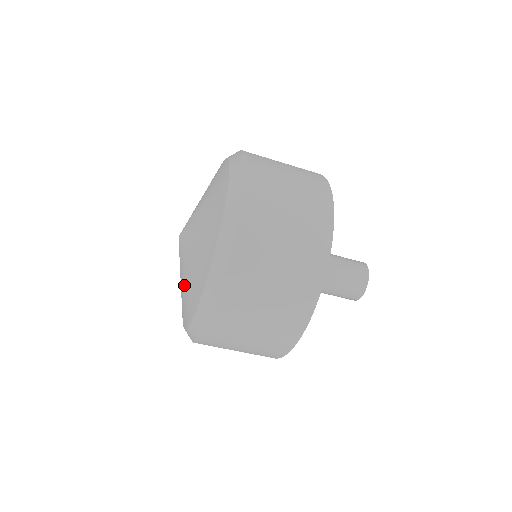
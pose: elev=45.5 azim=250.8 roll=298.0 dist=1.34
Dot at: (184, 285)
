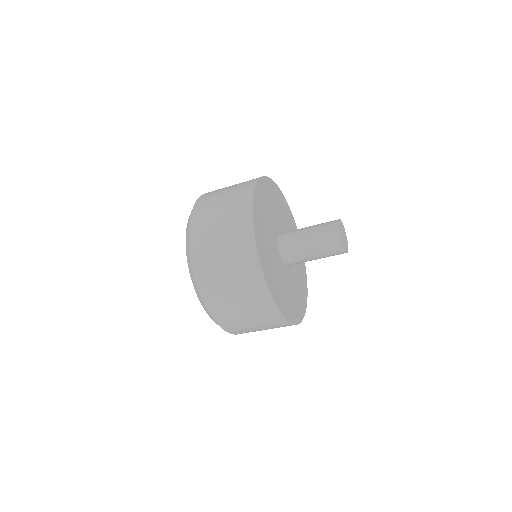
Dot at: occluded
